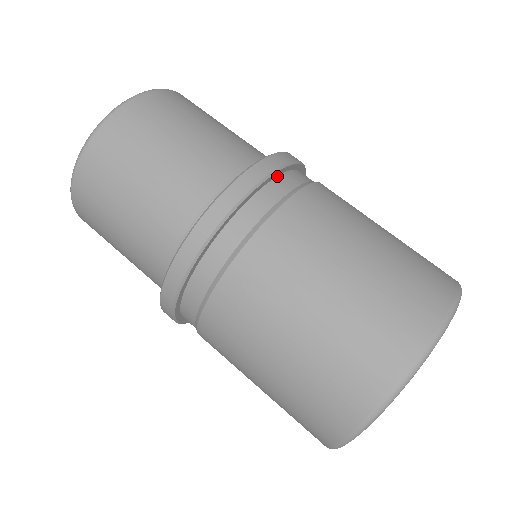
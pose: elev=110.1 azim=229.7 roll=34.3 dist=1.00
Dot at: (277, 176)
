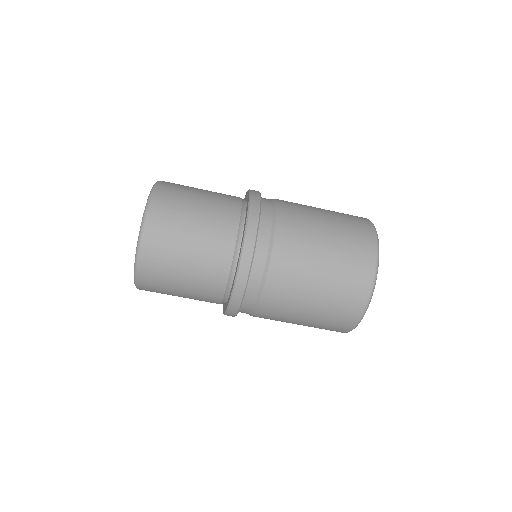
Dot at: occluded
